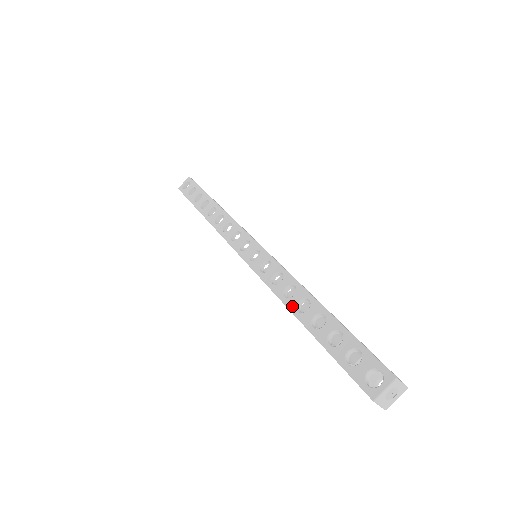
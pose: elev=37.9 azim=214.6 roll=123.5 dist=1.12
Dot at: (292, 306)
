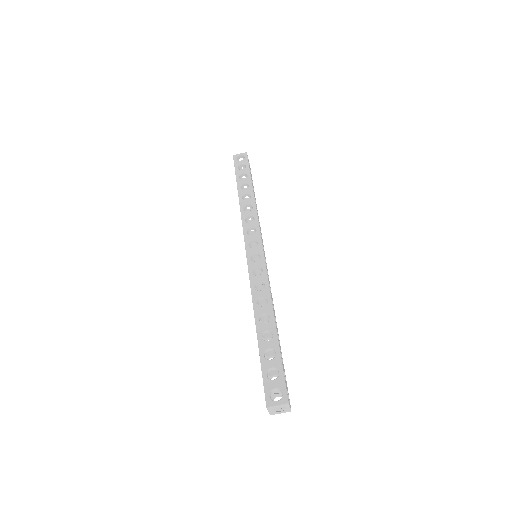
Dot at: (257, 313)
